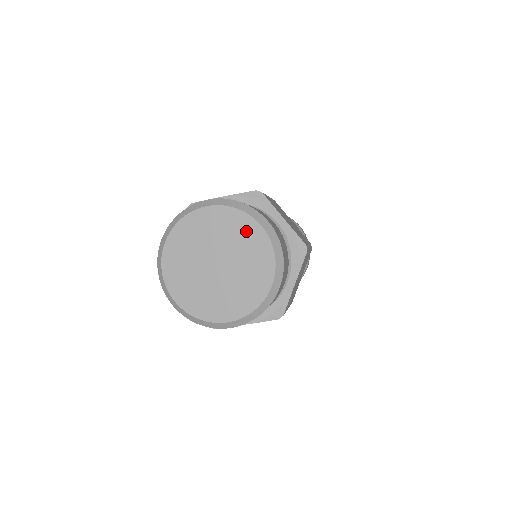
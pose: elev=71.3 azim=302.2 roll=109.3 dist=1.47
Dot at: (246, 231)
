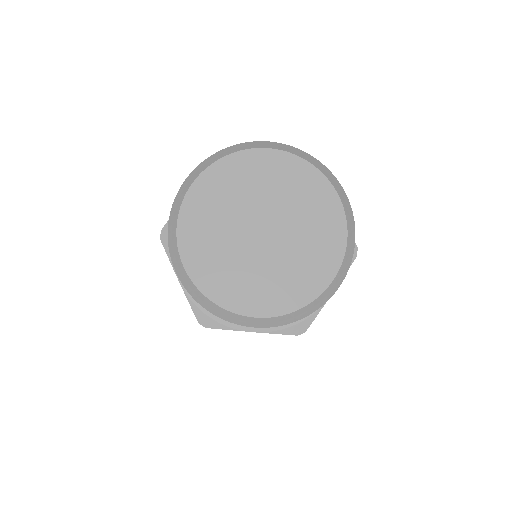
Dot at: (316, 197)
